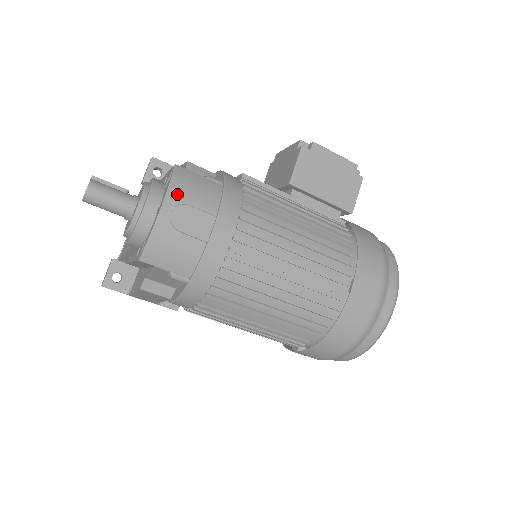
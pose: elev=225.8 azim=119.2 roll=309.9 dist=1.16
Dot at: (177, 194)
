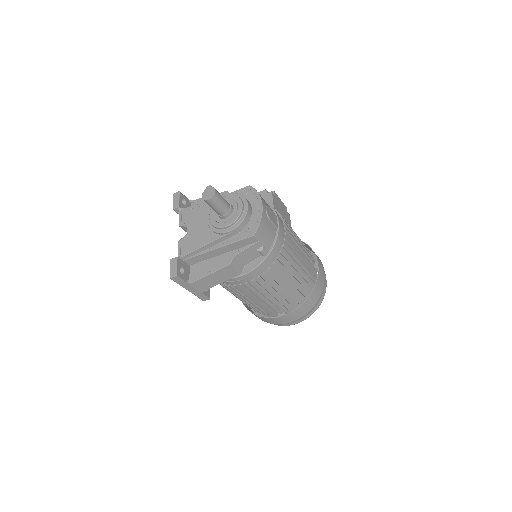
Dot at: (263, 200)
